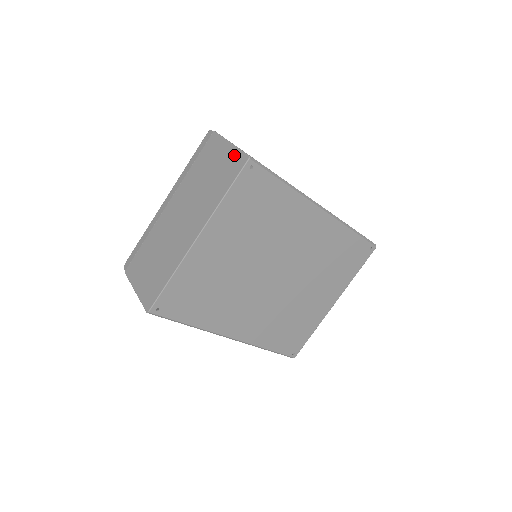
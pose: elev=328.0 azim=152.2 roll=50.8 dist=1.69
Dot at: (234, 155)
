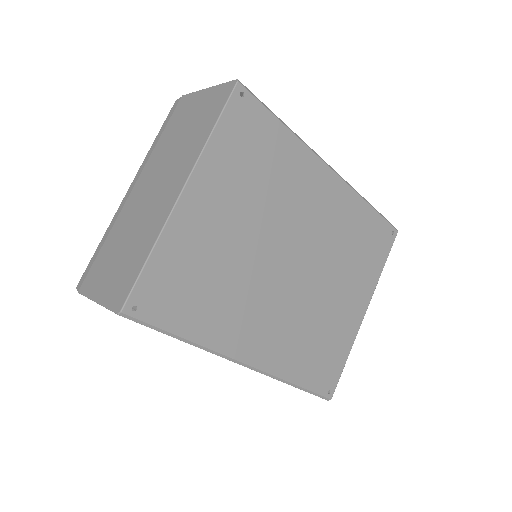
Dot at: (215, 92)
